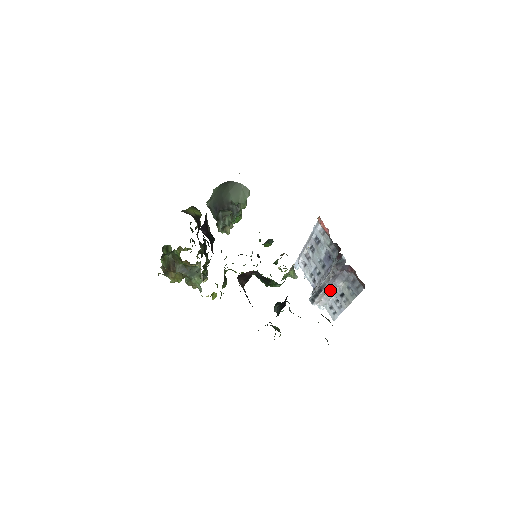
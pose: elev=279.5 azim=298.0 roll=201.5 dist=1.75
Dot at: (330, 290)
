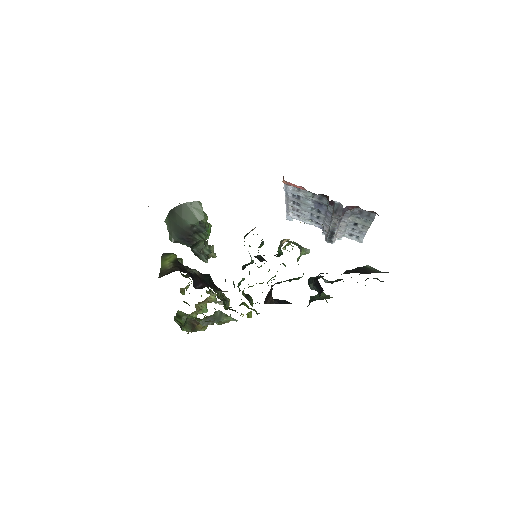
Dot at: (341, 226)
